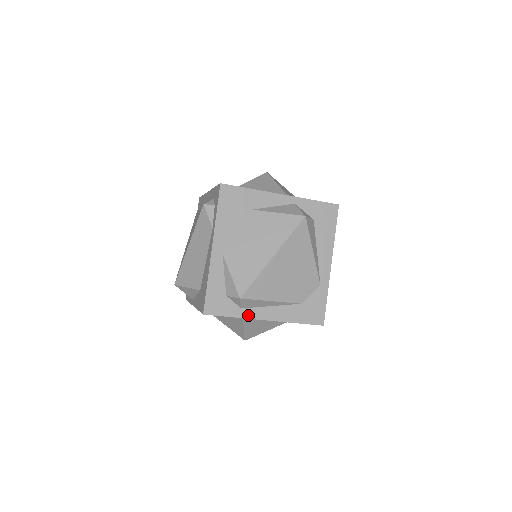
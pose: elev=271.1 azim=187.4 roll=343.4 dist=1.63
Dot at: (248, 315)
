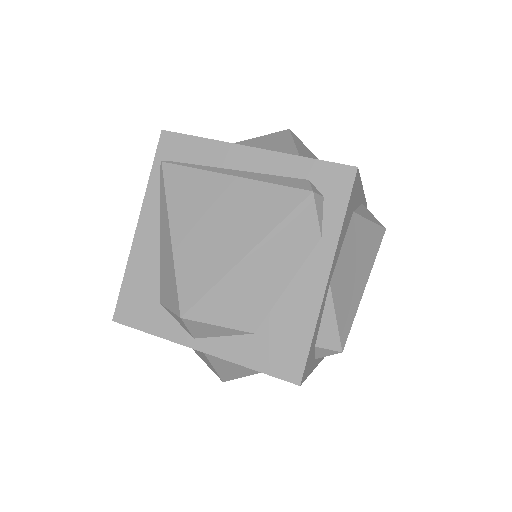
Dot at: (314, 366)
